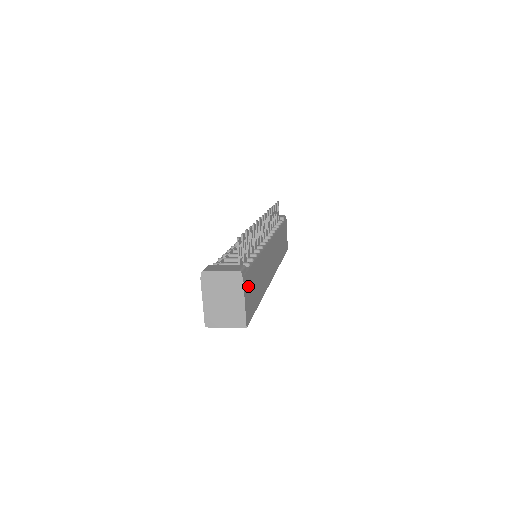
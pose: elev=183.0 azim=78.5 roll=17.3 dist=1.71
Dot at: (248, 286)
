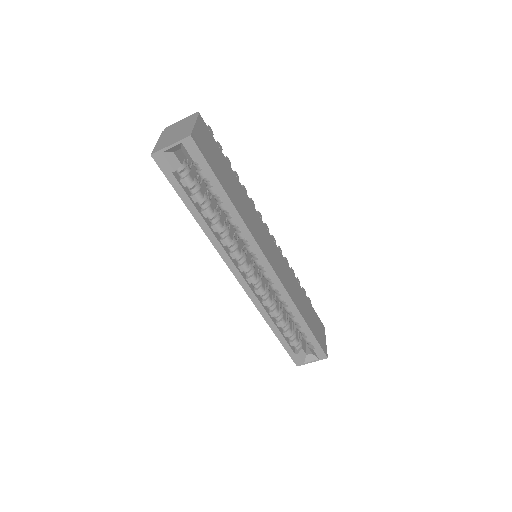
Dot at: (207, 137)
